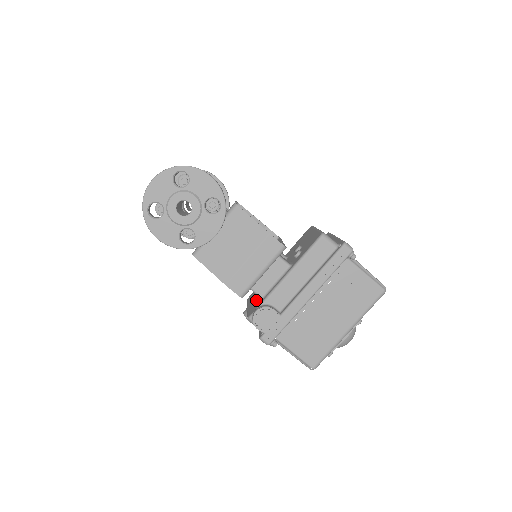
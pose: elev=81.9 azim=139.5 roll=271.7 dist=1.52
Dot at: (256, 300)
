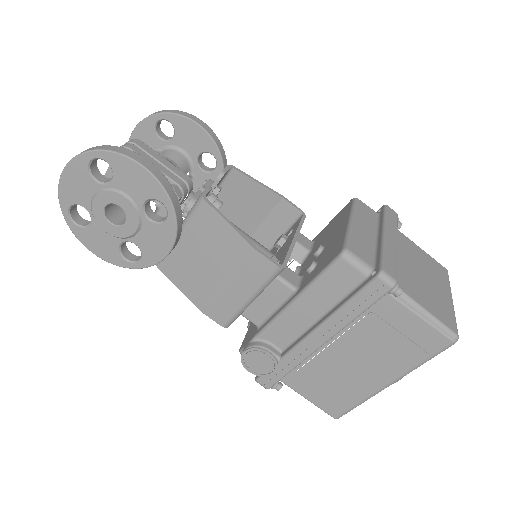
Dot at: occluded
